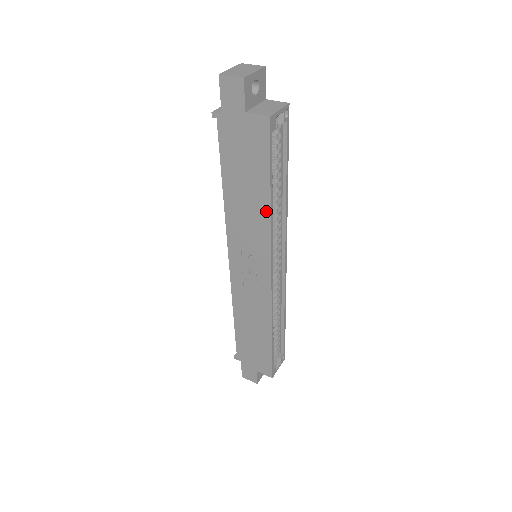
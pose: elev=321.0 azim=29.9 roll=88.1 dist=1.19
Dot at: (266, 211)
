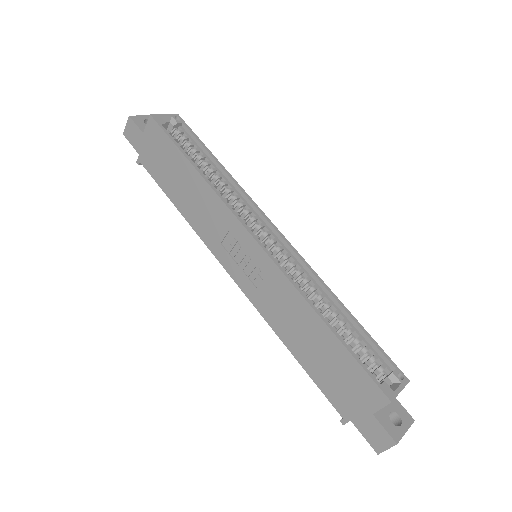
Dot at: (201, 181)
